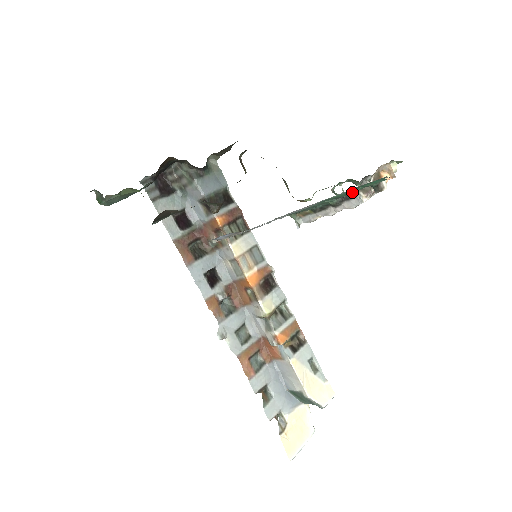
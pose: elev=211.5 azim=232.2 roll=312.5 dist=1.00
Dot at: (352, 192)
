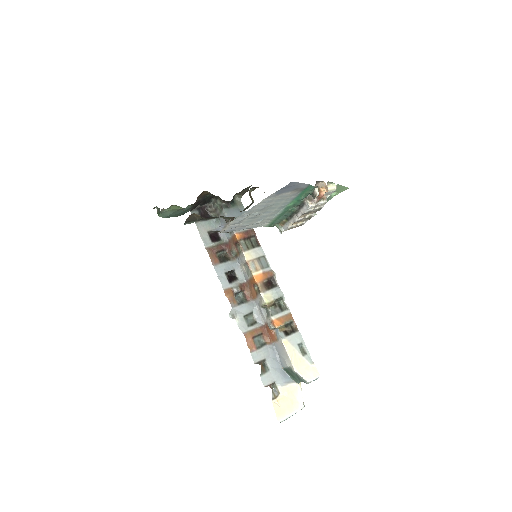
Dot at: (302, 200)
